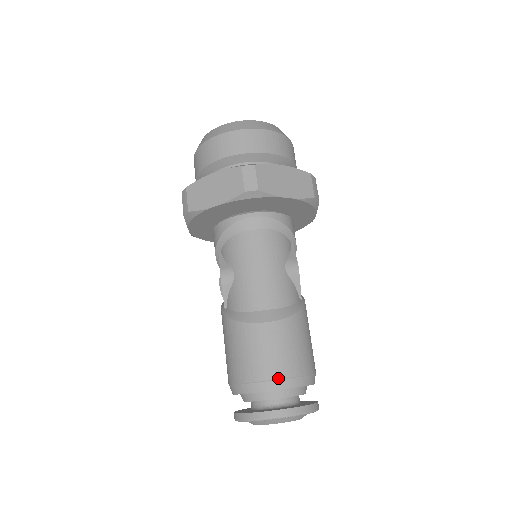
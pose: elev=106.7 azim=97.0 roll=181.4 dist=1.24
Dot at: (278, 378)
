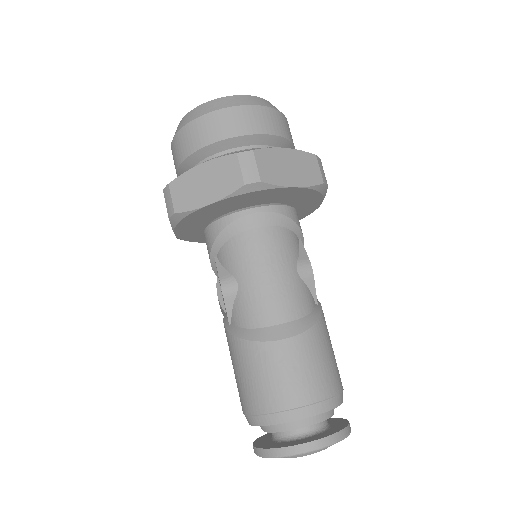
Dot at: (305, 404)
